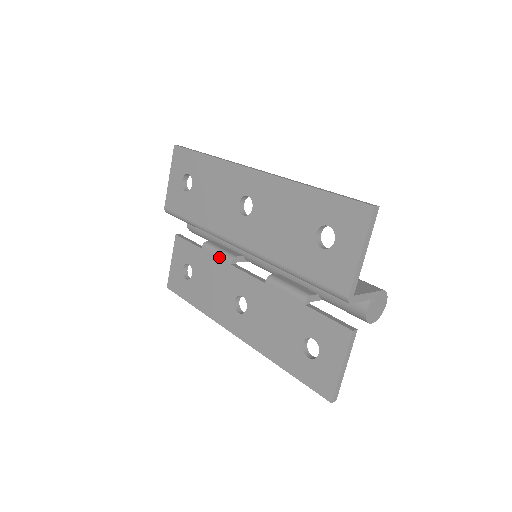
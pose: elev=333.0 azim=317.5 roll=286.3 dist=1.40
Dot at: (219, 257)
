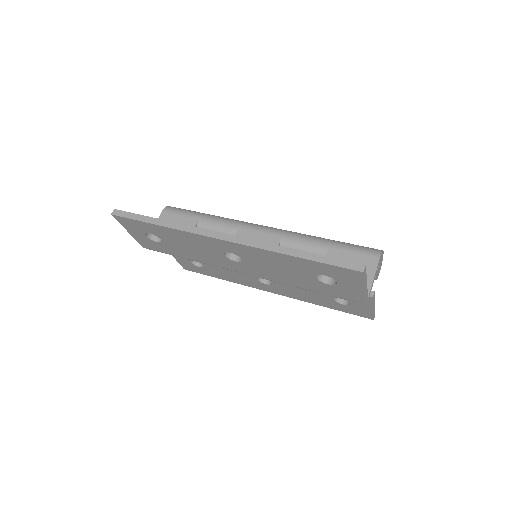
Dot at: occluded
